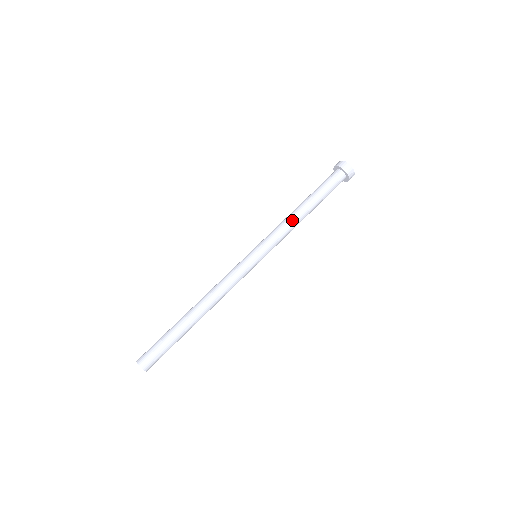
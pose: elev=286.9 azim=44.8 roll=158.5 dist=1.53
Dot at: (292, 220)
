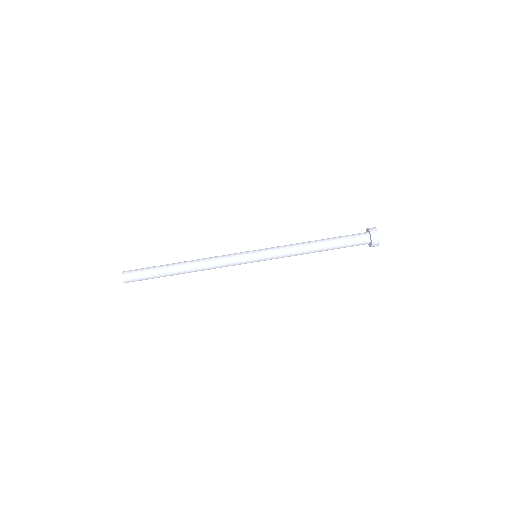
Dot at: (302, 249)
